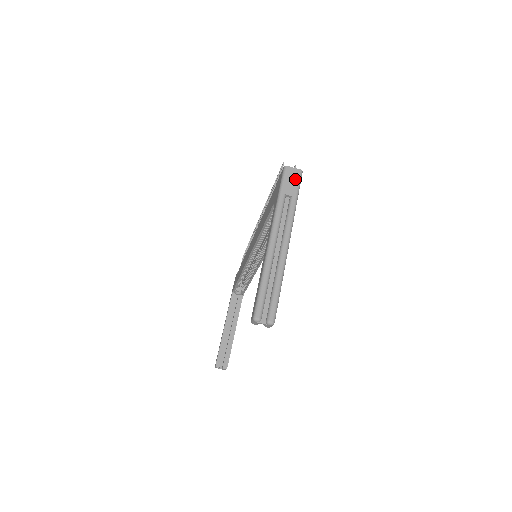
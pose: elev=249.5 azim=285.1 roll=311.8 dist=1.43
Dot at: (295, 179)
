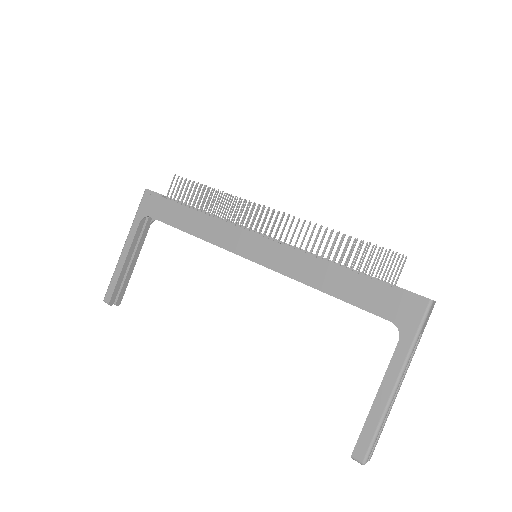
Dot at: (430, 314)
